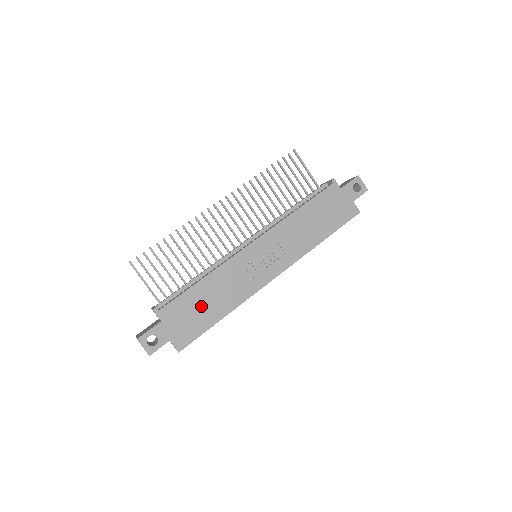
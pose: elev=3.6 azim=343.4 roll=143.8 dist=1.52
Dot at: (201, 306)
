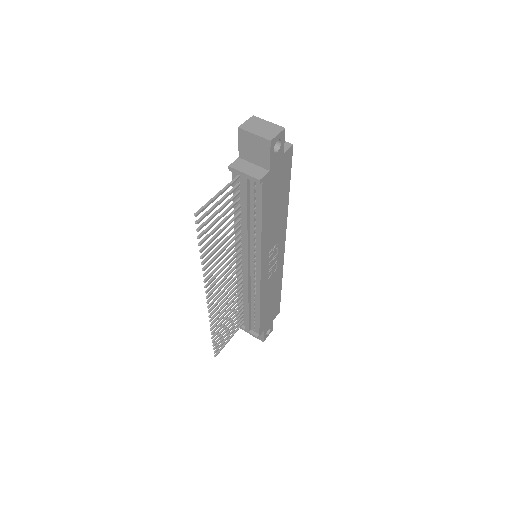
Dot at: (270, 305)
